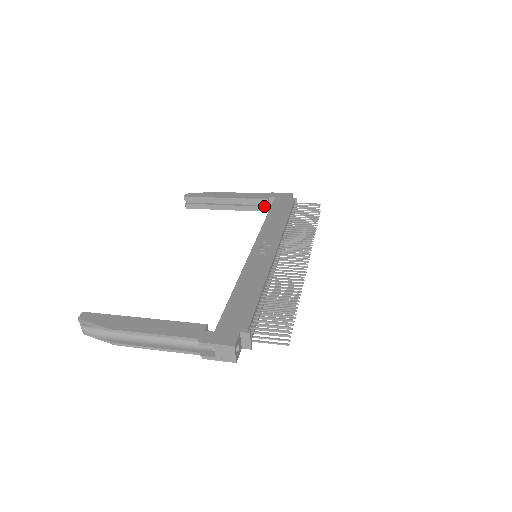
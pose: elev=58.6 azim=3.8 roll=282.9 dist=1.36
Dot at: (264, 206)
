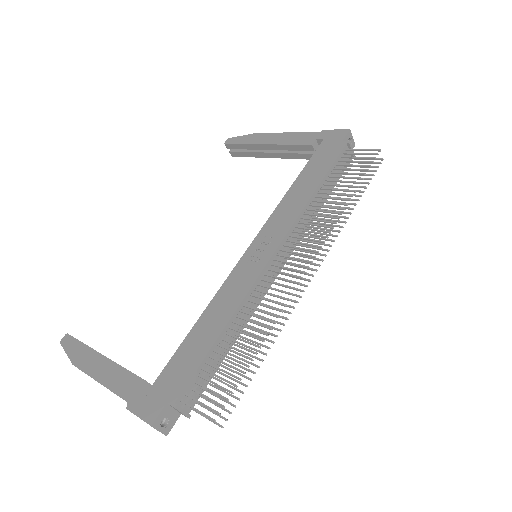
Dot at: (311, 153)
